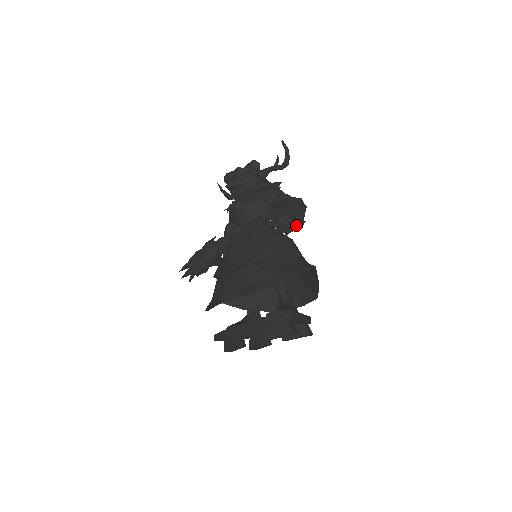
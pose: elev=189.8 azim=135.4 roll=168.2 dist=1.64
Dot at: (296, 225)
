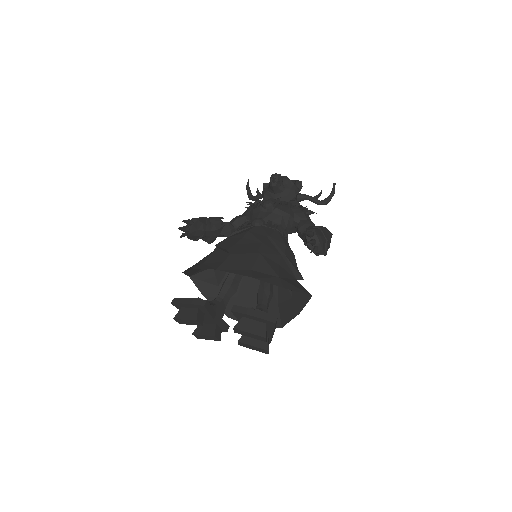
Dot at: (323, 250)
